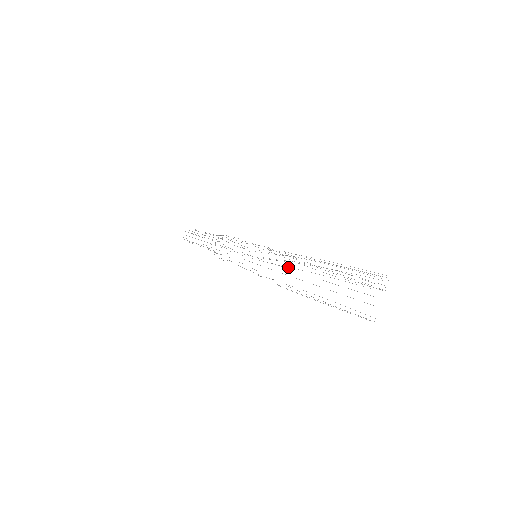
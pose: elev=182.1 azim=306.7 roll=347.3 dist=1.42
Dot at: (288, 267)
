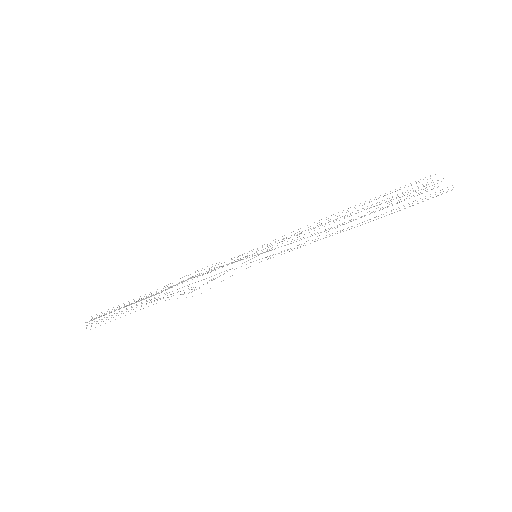
Dot at: (319, 224)
